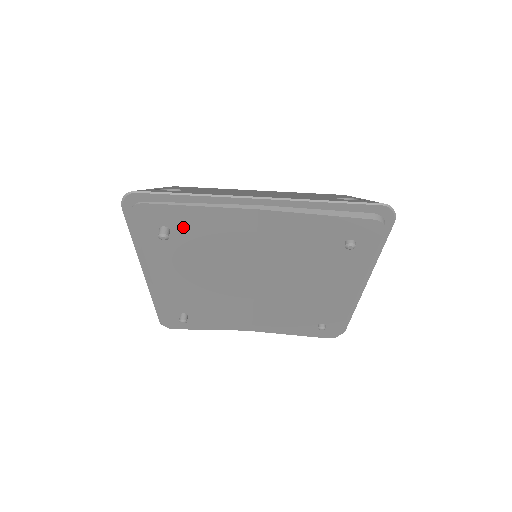
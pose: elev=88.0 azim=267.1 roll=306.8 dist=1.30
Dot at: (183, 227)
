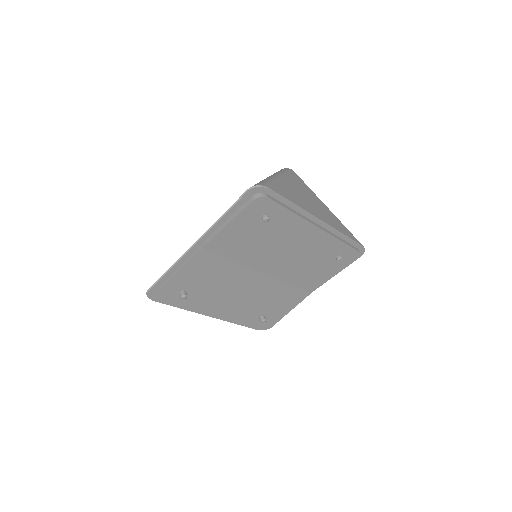
Dot at: (188, 284)
